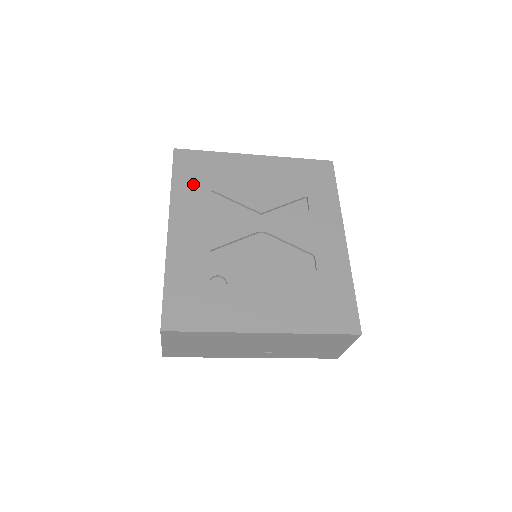
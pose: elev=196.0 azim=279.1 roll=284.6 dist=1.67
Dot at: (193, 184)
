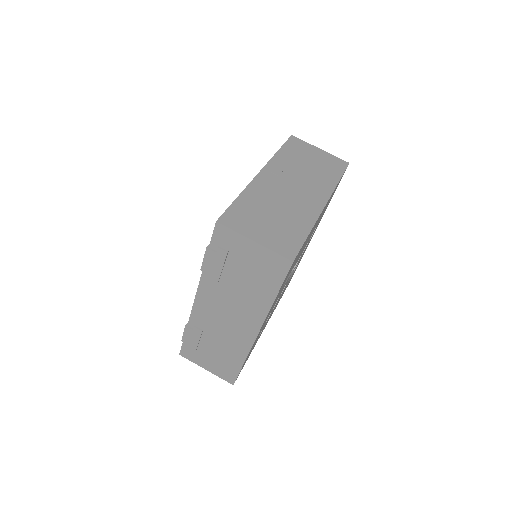
Dot at: occluded
